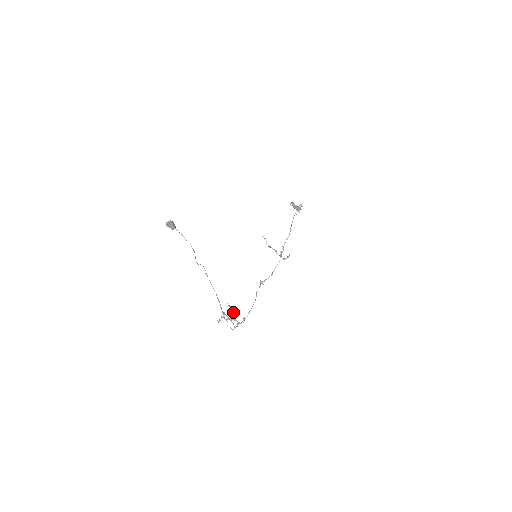
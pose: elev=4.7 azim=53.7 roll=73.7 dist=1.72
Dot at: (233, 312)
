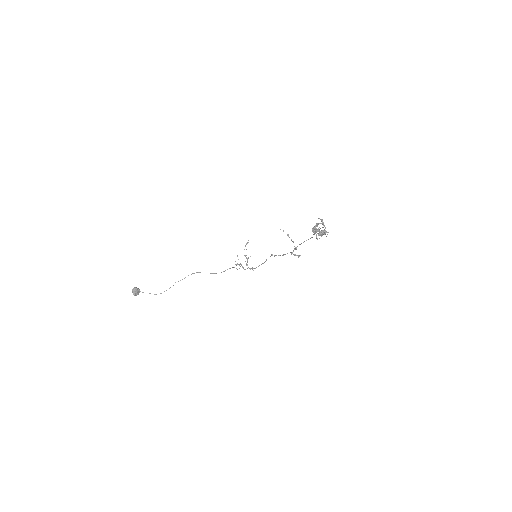
Dot at: occluded
